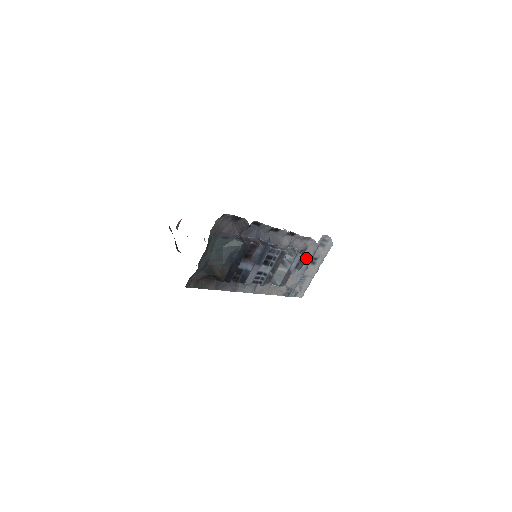
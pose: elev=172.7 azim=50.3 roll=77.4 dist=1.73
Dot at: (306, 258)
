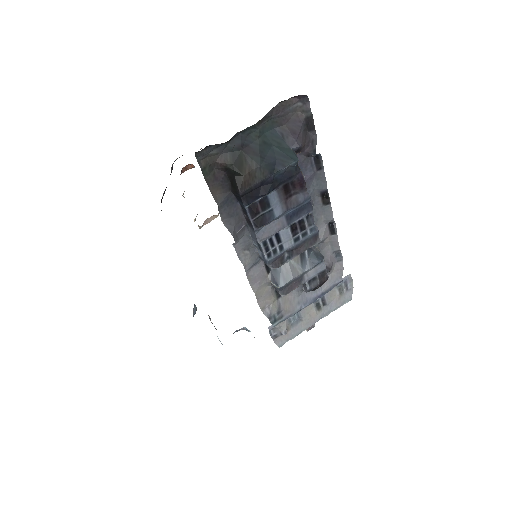
Dot at: (326, 279)
